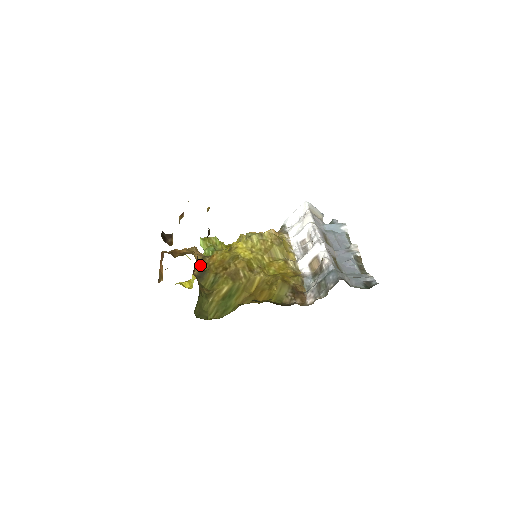
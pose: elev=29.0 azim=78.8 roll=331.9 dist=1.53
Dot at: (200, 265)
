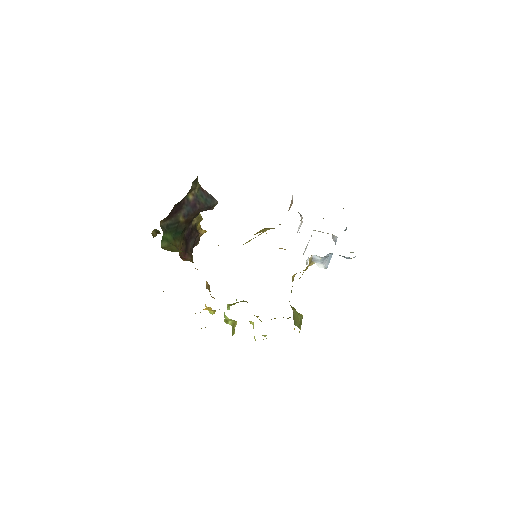
Dot at: occluded
